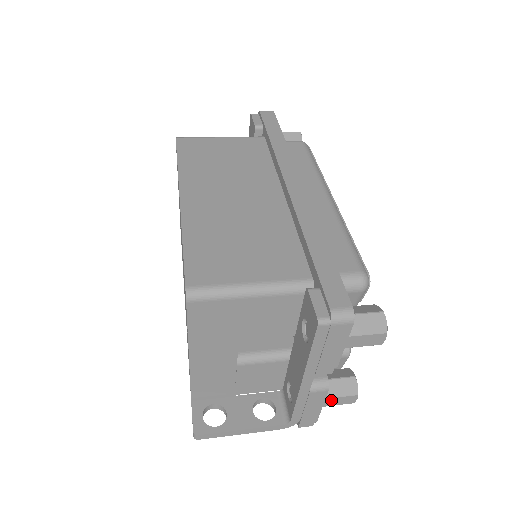
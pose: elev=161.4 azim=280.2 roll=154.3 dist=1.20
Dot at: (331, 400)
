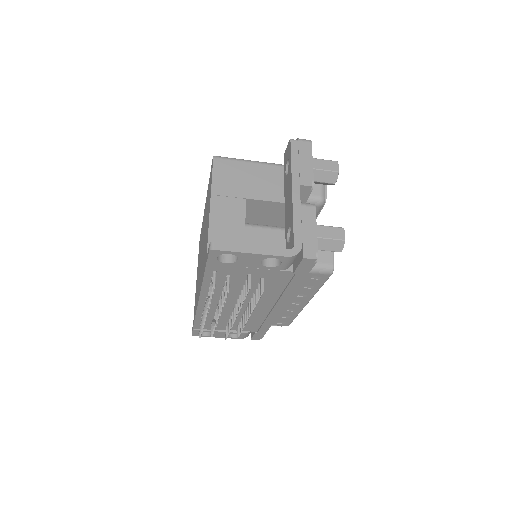
Dot at: (323, 229)
